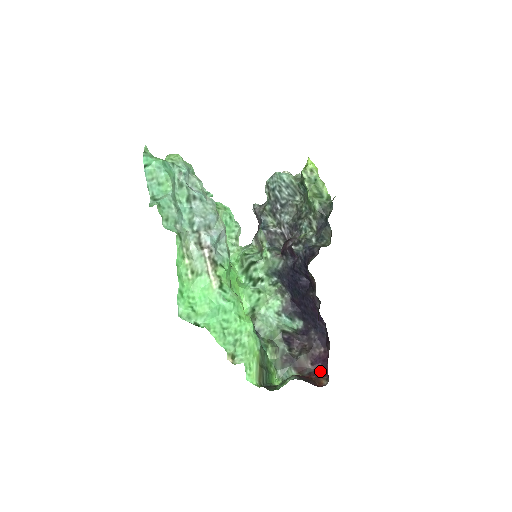
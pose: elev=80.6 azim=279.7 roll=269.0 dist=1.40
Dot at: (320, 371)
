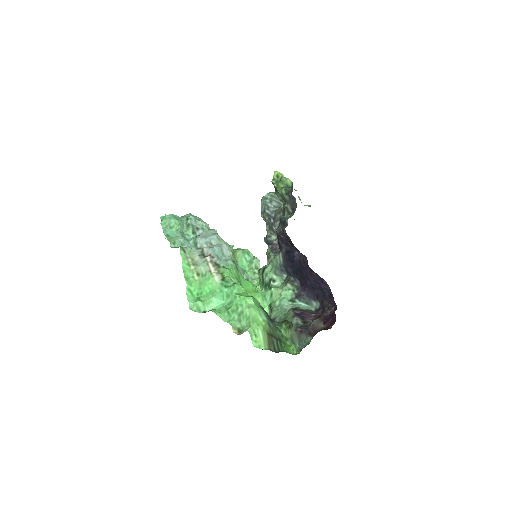
Dot at: (331, 324)
